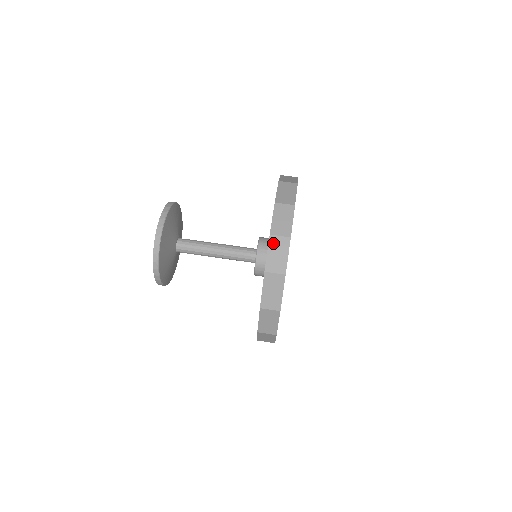
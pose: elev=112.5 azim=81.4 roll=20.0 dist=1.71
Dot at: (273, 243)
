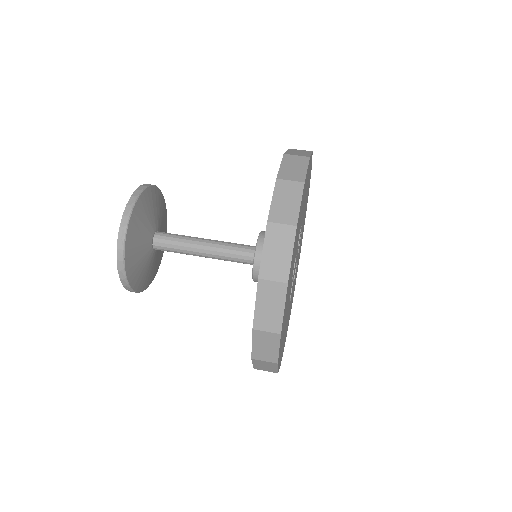
Dot at: (280, 188)
